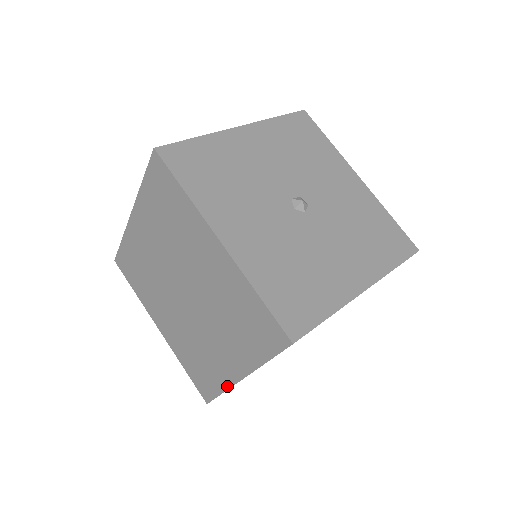
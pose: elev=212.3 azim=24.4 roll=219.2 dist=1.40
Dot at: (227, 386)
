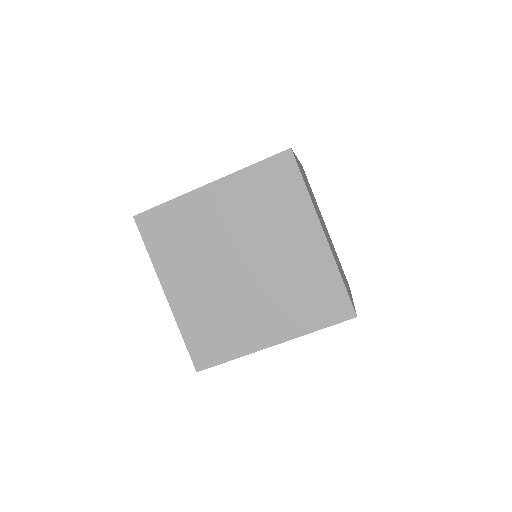
Dot at: (332, 262)
